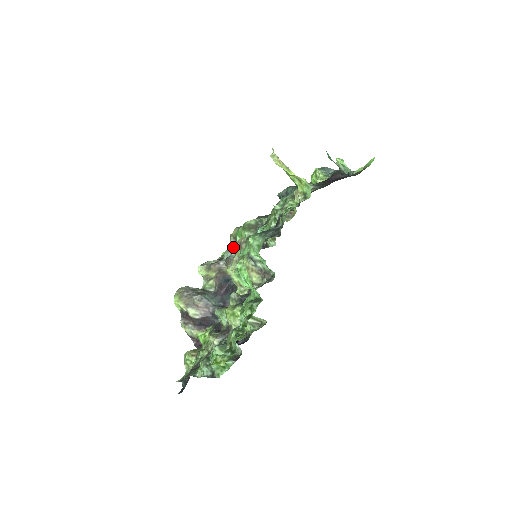
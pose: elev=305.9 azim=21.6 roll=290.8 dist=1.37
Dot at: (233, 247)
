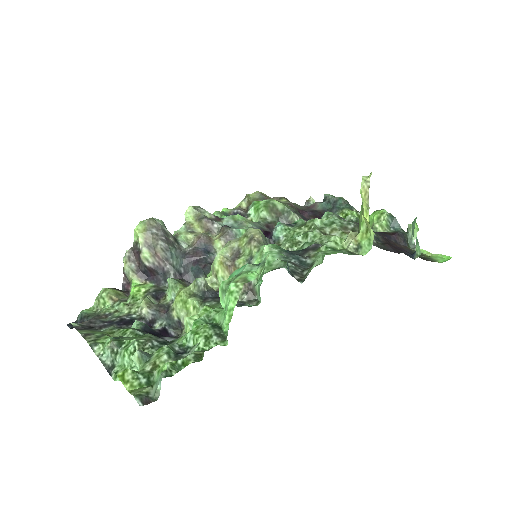
Dot at: (241, 218)
